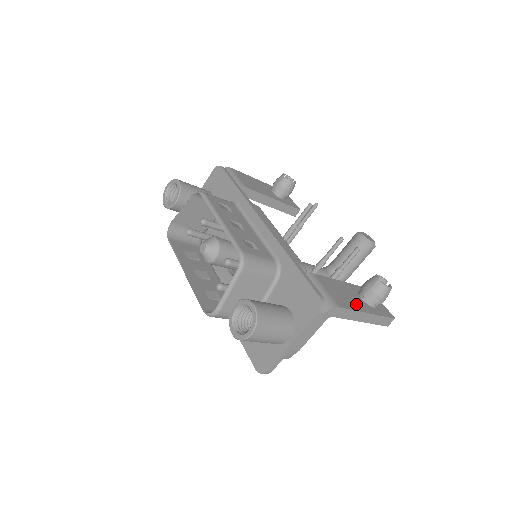
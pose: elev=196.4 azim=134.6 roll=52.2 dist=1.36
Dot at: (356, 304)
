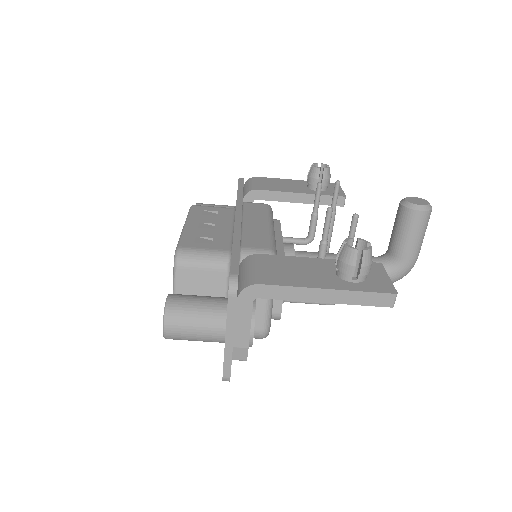
Dot at: (309, 280)
